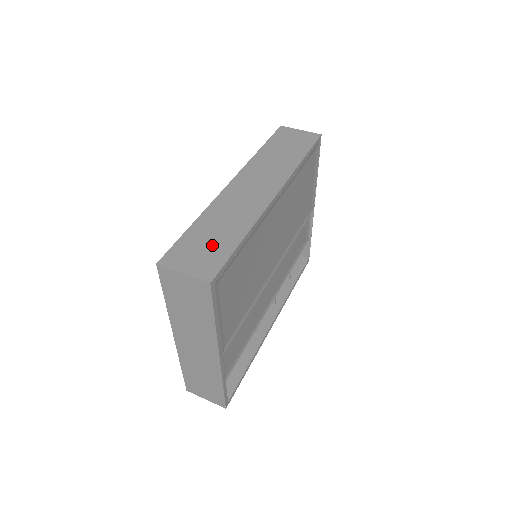
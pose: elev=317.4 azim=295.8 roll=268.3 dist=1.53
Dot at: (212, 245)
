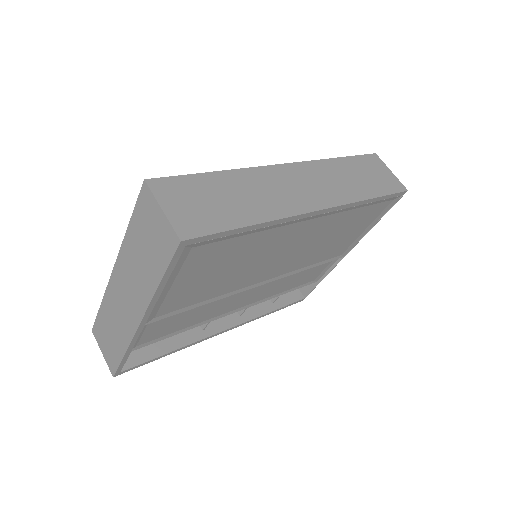
Dot at: (217, 206)
